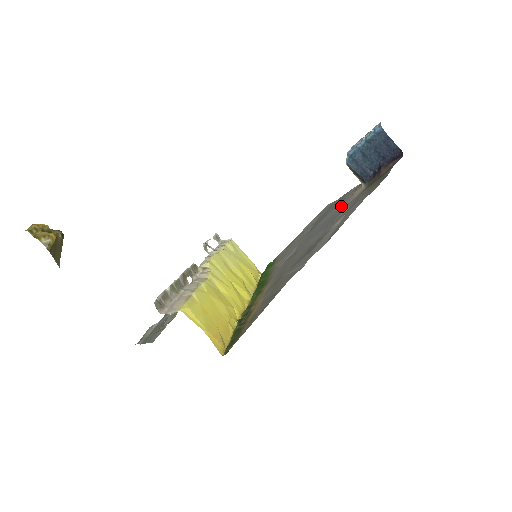
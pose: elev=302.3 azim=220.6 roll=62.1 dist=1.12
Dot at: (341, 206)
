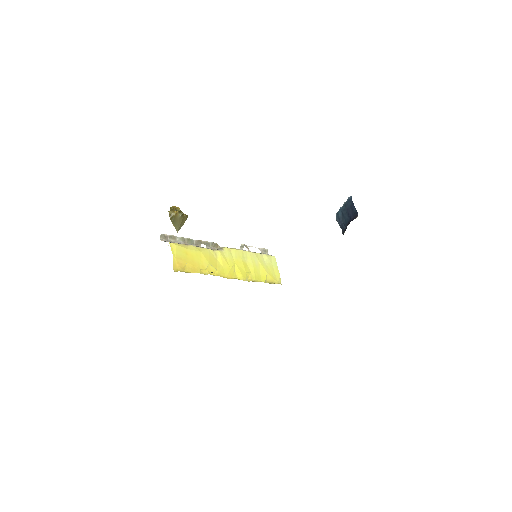
Dot at: occluded
